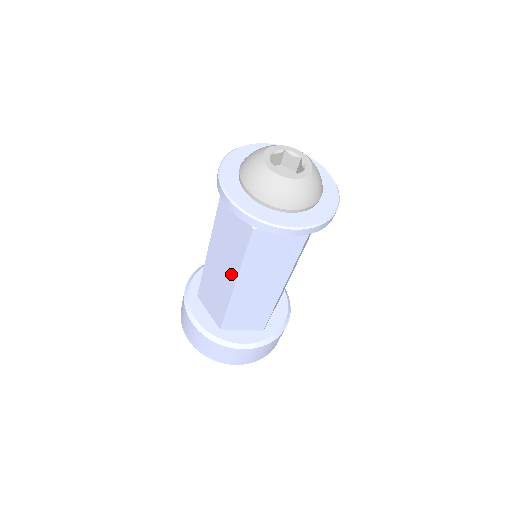
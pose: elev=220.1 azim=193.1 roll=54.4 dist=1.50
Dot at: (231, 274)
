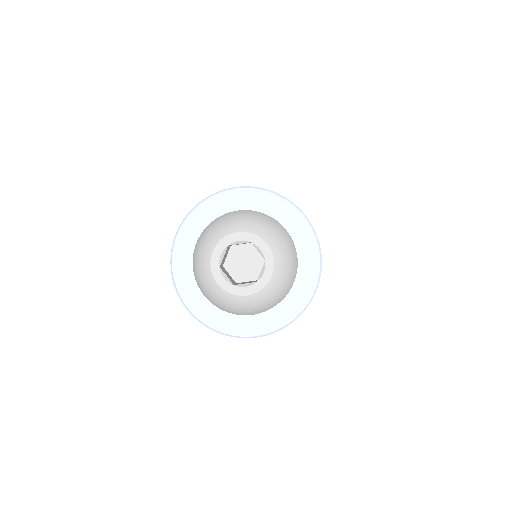
Dot at: occluded
